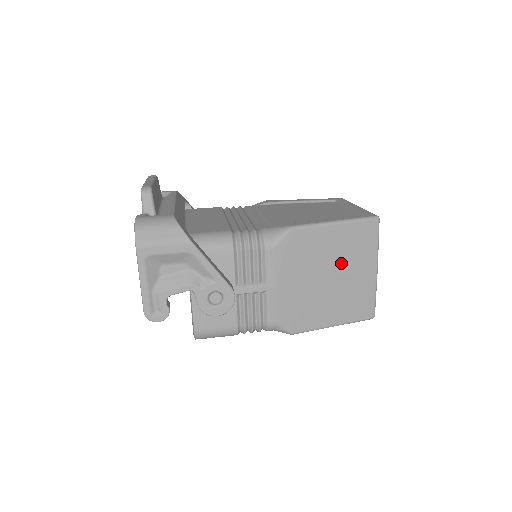
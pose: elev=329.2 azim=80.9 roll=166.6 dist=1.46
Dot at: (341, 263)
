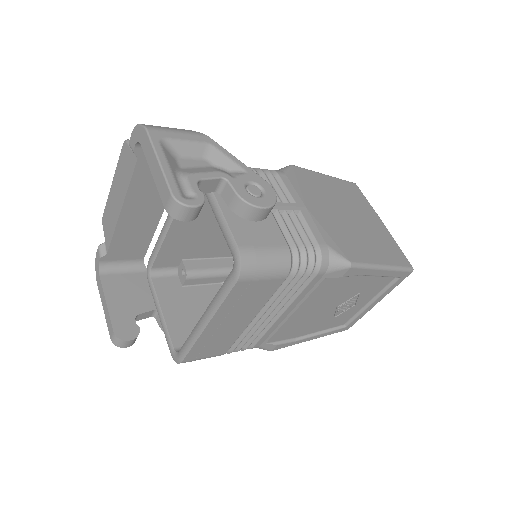
Dot at: (351, 207)
